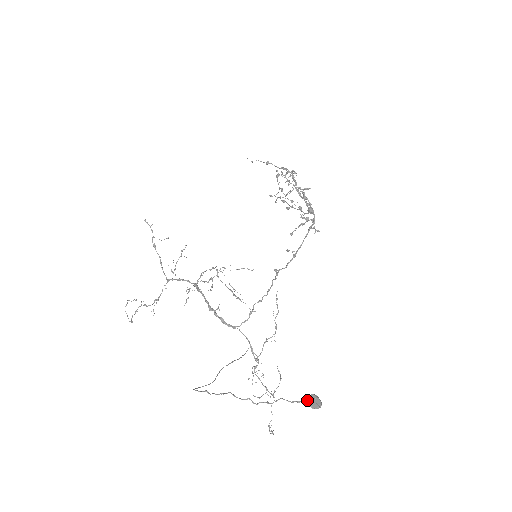
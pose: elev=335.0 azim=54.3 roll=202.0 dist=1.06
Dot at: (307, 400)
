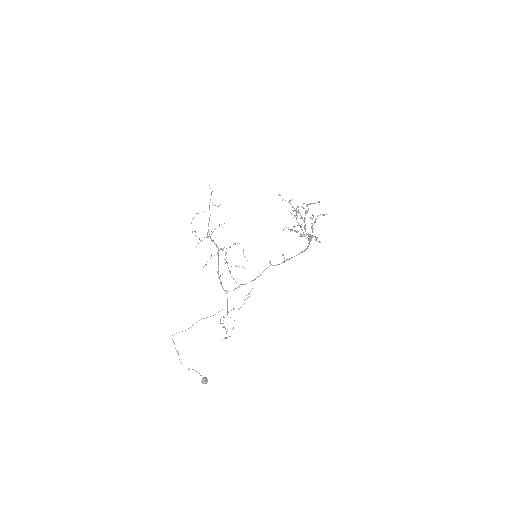
Dot at: (203, 378)
